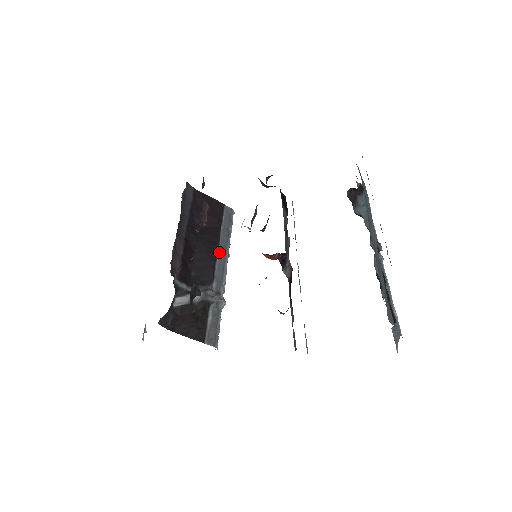
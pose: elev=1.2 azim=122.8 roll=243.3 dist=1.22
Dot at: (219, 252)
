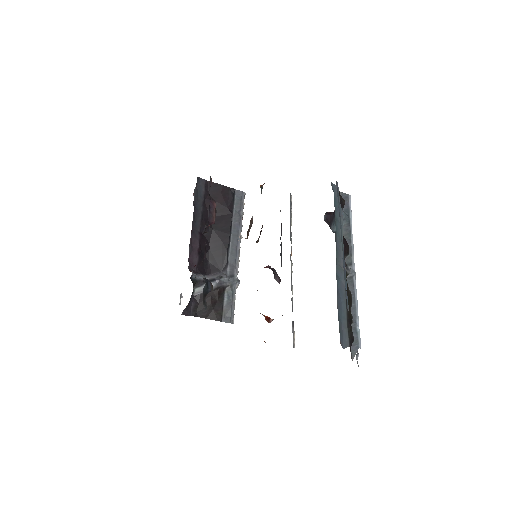
Dot at: (232, 238)
